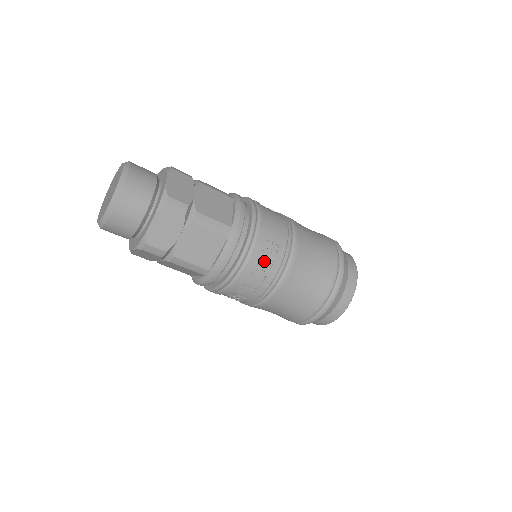
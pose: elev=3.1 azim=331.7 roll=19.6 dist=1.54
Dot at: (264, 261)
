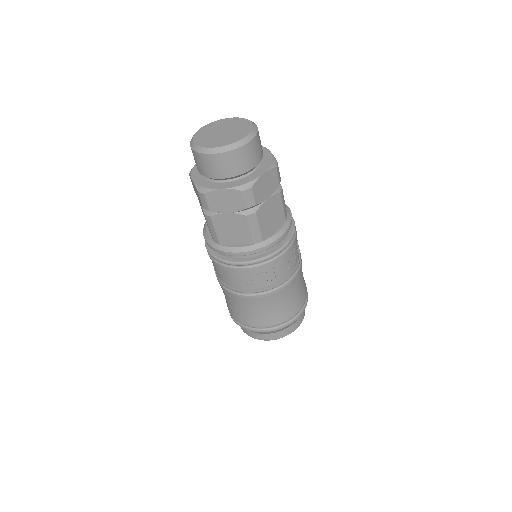
Dot at: (293, 255)
